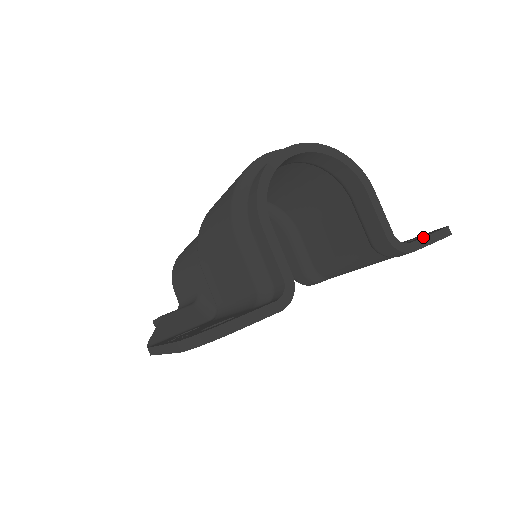
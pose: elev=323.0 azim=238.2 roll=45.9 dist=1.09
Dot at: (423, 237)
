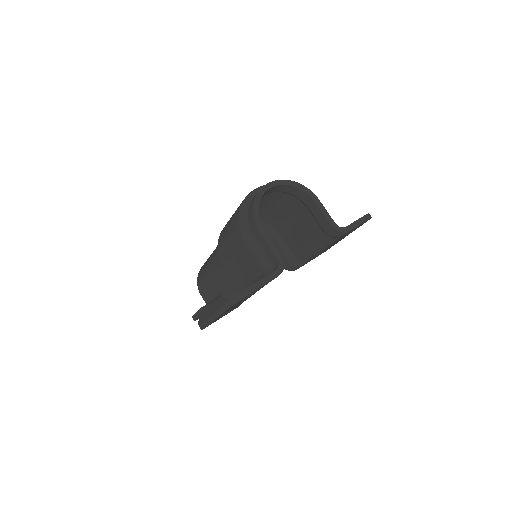
Dot at: (353, 222)
